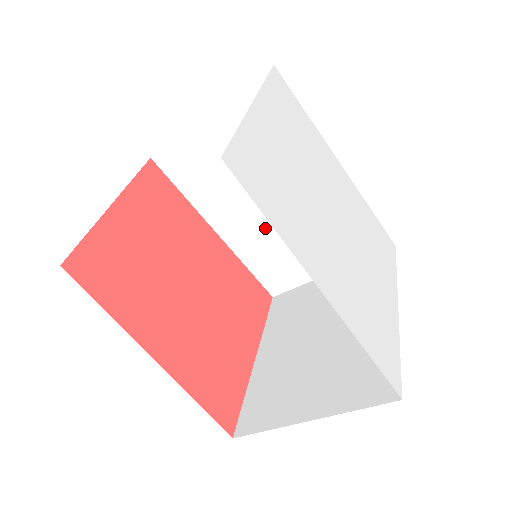
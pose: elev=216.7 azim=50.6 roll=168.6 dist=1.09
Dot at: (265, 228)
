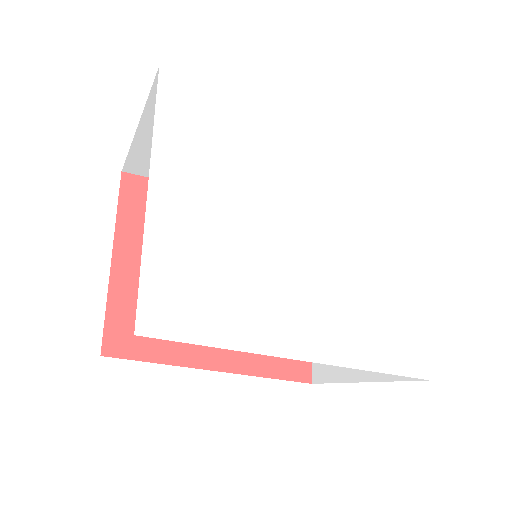
Dot at: occluded
